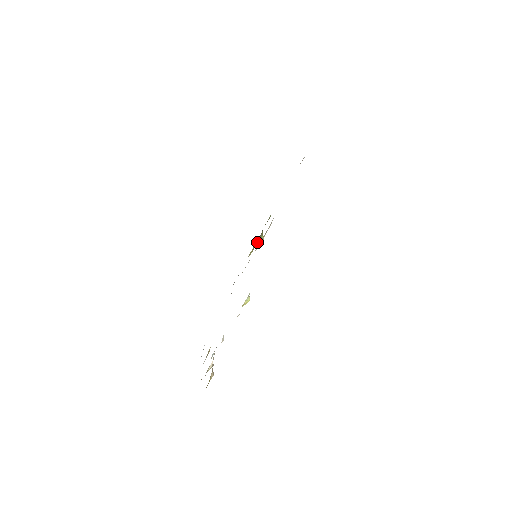
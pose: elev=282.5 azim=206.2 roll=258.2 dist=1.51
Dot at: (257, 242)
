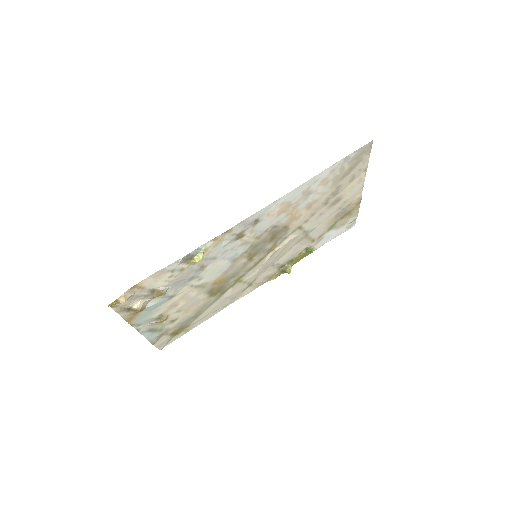
Dot at: (282, 268)
